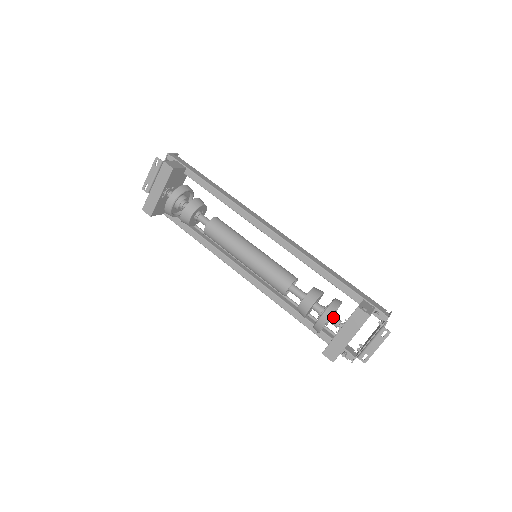
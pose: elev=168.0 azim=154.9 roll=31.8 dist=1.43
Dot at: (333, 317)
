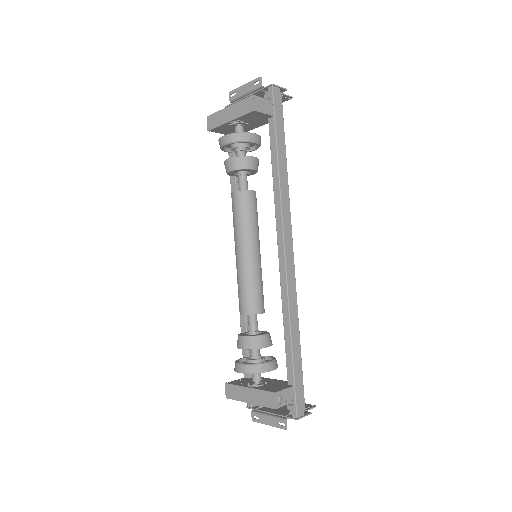
Dot at: occluded
